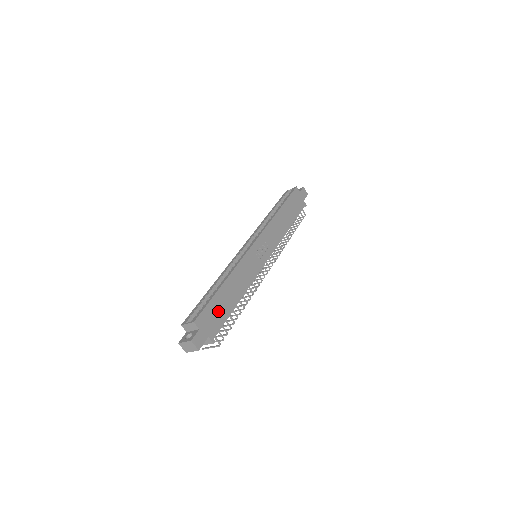
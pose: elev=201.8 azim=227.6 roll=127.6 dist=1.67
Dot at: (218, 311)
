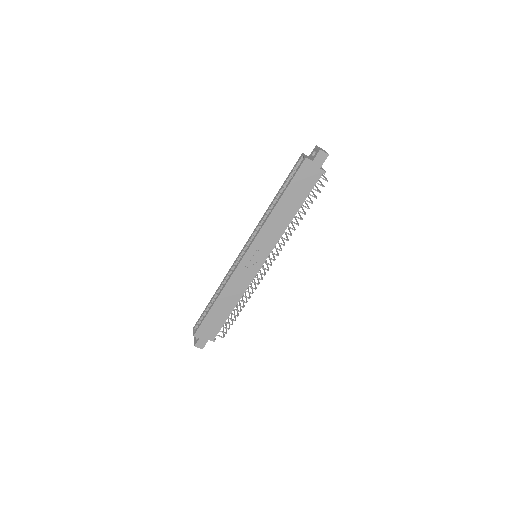
Dot at: (214, 322)
